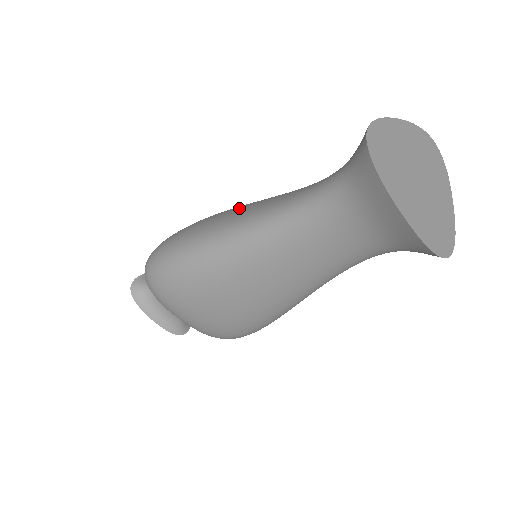
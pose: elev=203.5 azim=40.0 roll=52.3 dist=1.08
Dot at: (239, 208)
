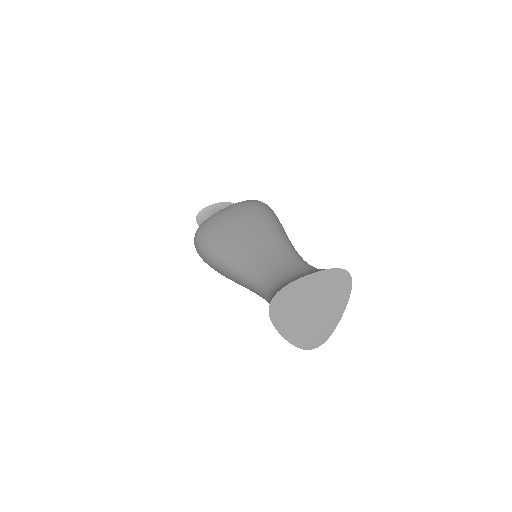
Dot at: (243, 237)
